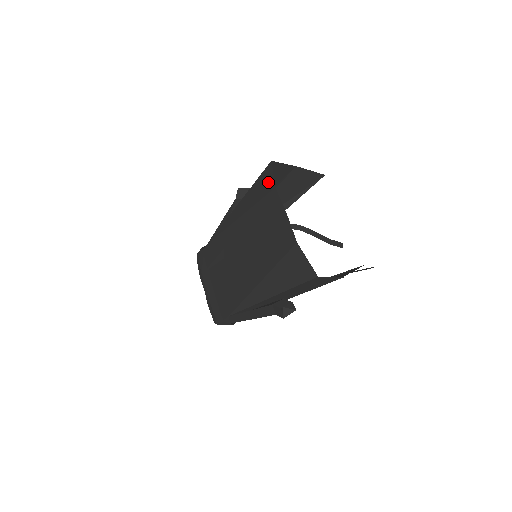
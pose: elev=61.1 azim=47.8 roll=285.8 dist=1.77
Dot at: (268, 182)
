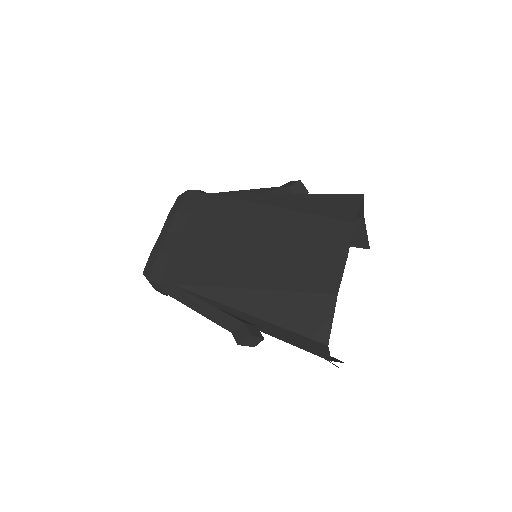
Dot at: (347, 209)
